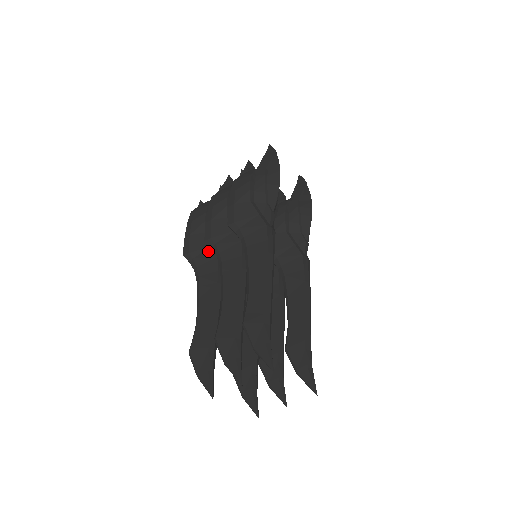
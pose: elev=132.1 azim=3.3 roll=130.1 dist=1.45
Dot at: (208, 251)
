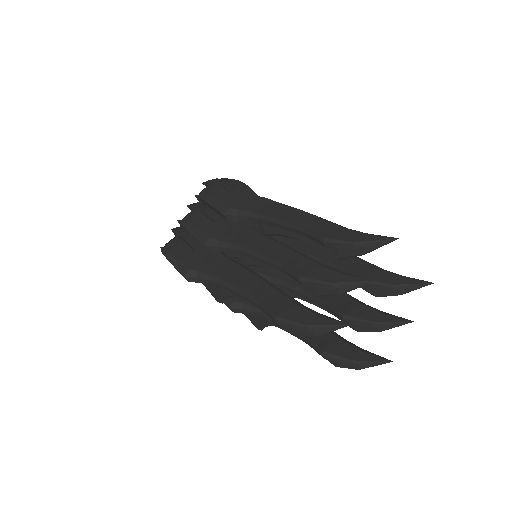
Dot at: (210, 259)
